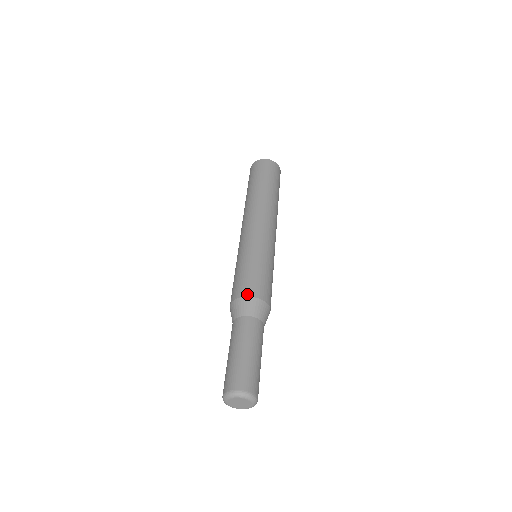
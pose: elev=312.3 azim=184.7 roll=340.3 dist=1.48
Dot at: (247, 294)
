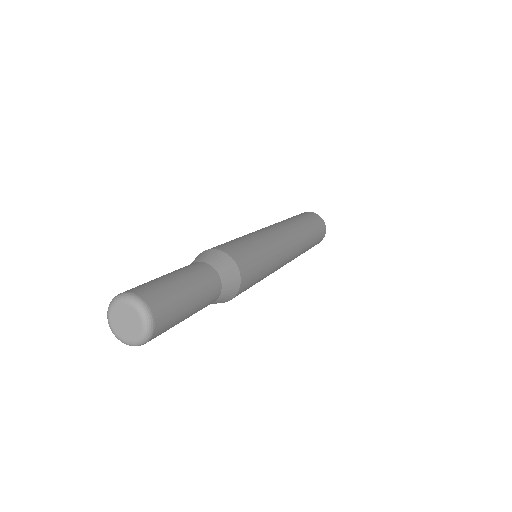
Dot at: (228, 252)
